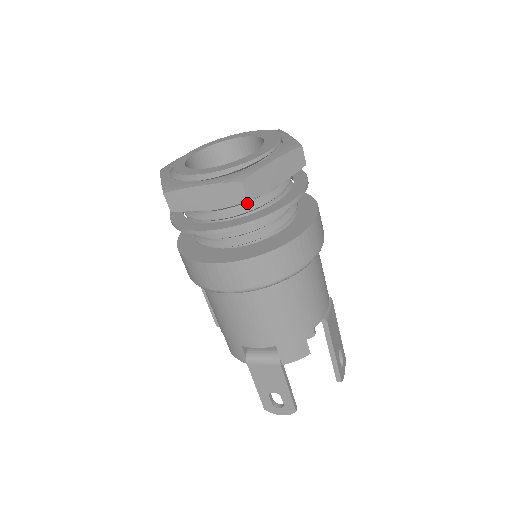
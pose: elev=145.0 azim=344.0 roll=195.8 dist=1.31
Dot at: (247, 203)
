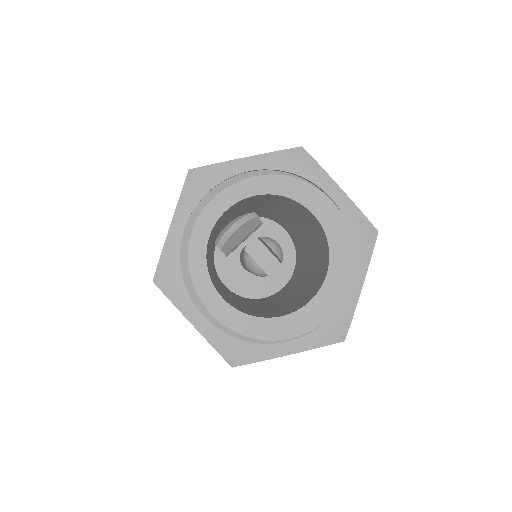
Dot at: occluded
